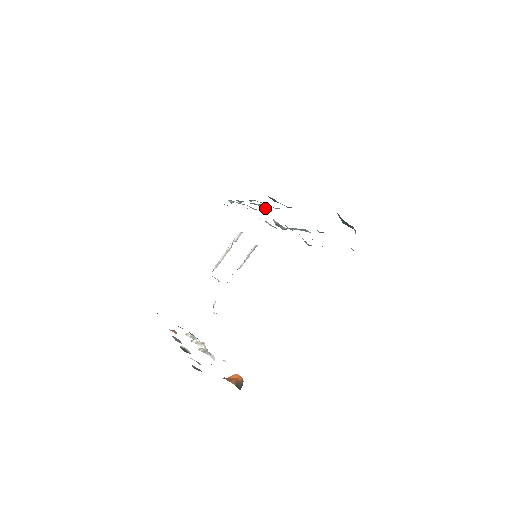
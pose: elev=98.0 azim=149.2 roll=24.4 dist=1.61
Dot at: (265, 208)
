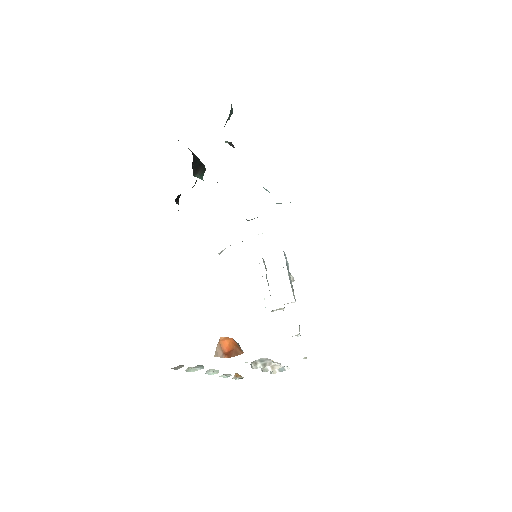
Dot at: occluded
